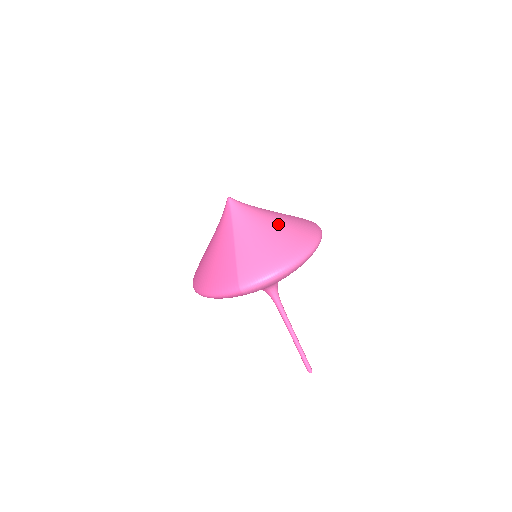
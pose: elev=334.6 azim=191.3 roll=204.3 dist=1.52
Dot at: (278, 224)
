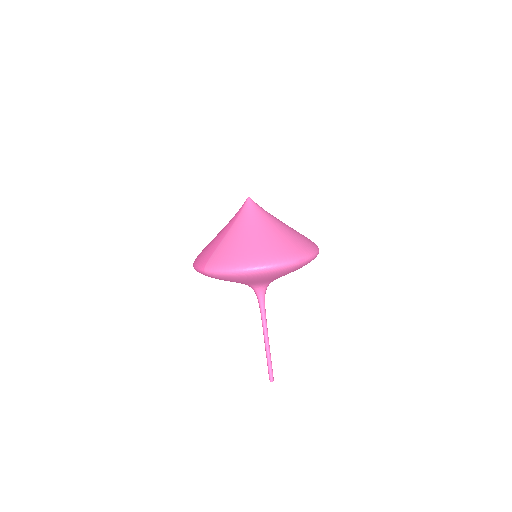
Dot at: (267, 234)
